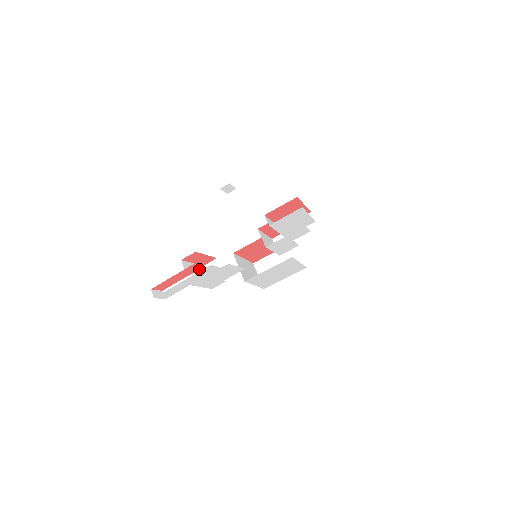
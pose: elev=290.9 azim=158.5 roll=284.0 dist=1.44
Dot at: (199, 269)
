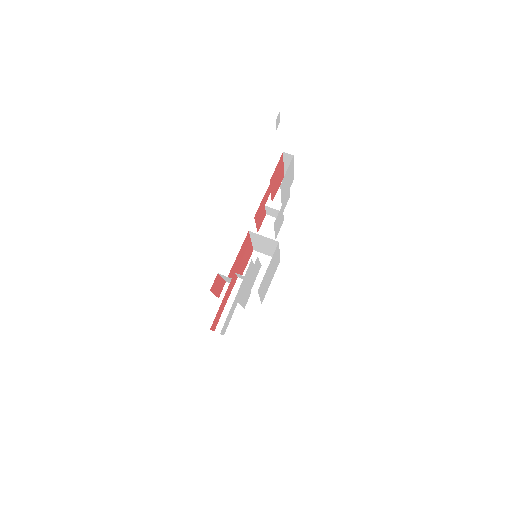
Dot at: (235, 283)
